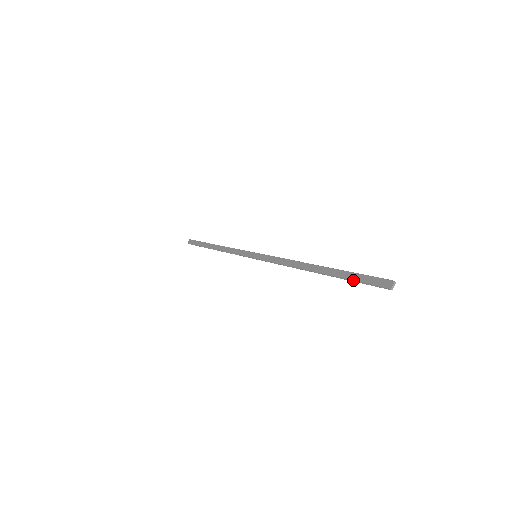
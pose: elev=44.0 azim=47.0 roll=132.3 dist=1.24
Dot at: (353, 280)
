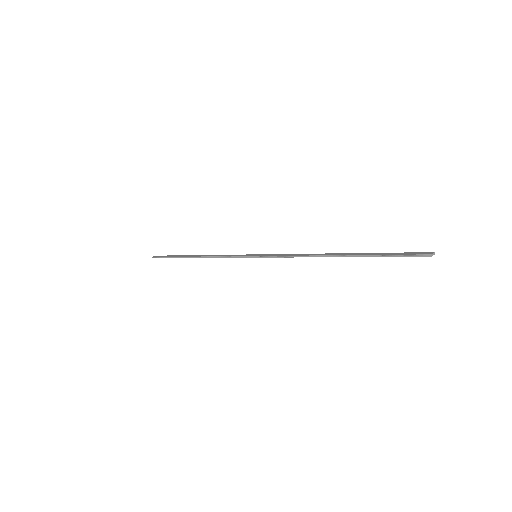
Dot at: (386, 254)
